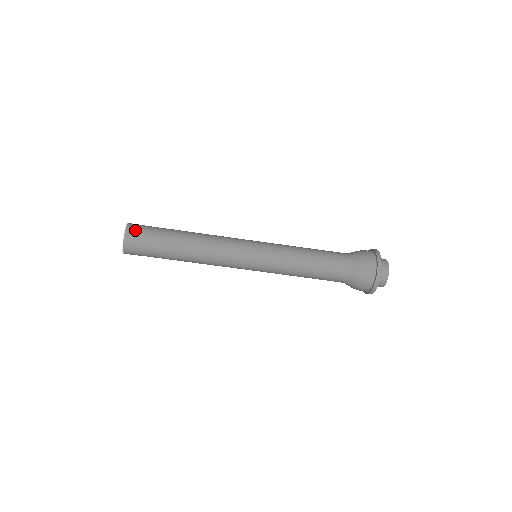
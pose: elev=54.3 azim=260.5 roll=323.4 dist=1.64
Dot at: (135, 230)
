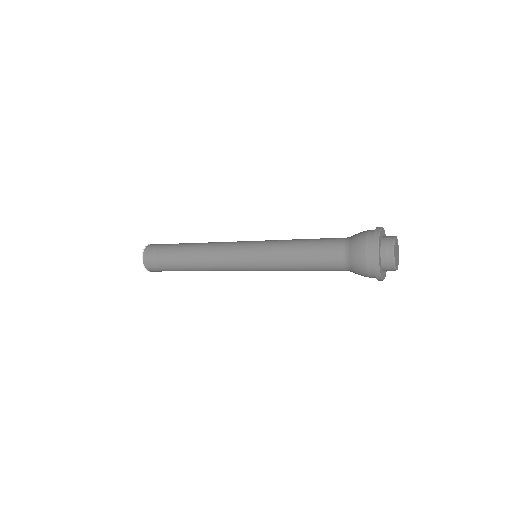
Dot at: (150, 252)
